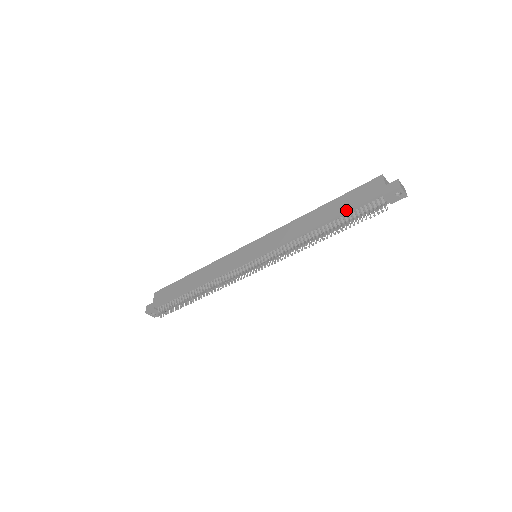
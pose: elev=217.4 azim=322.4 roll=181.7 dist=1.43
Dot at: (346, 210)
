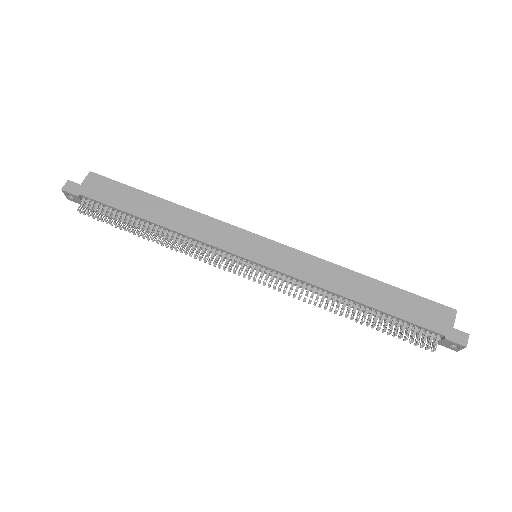
Dot at: (396, 314)
